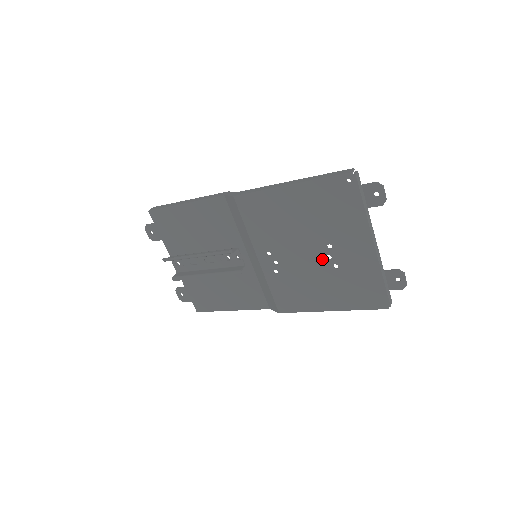
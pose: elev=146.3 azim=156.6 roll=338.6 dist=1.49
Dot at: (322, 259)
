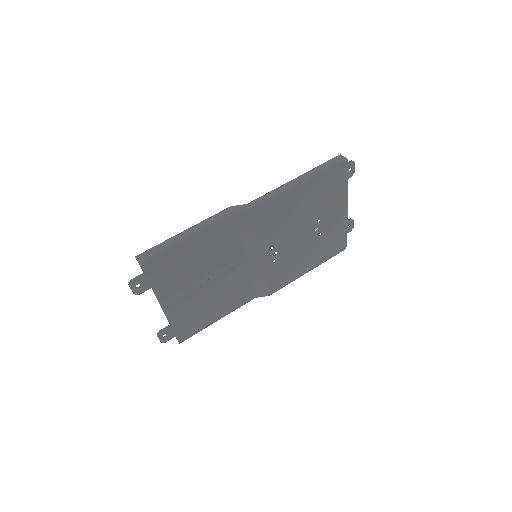
Dot at: (312, 233)
